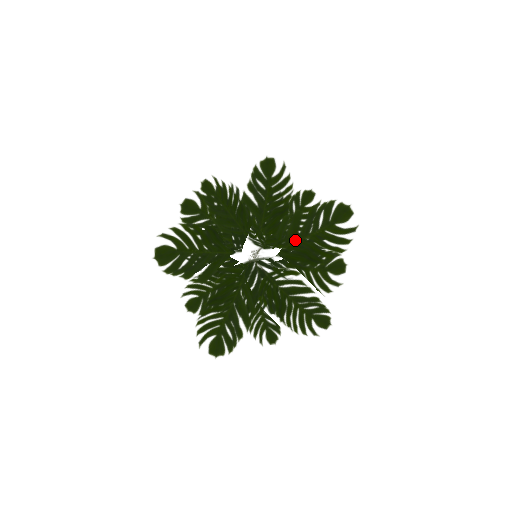
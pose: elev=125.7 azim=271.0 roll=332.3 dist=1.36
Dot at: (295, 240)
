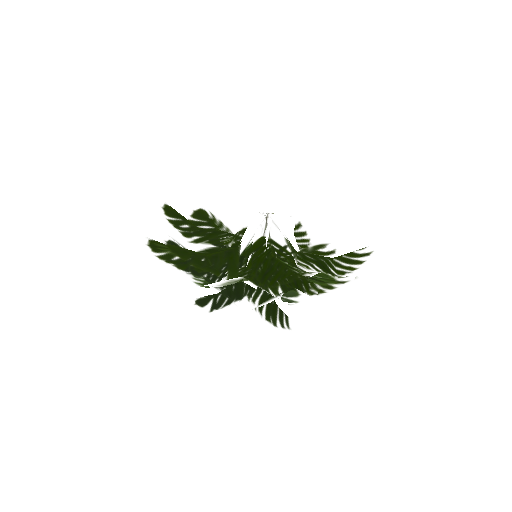
Dot at: occluded
